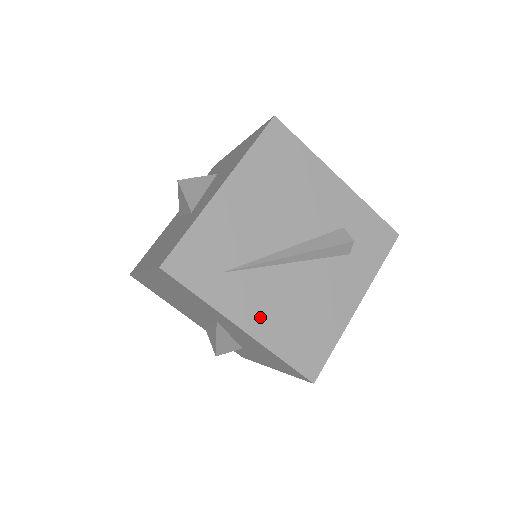
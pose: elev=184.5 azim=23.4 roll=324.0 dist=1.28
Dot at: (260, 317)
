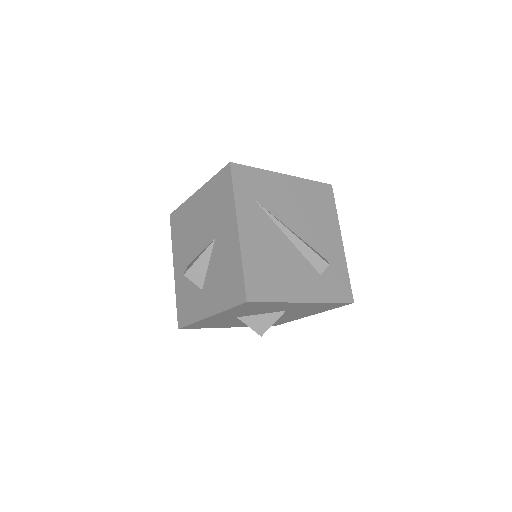
Dot at: (252, 237)
